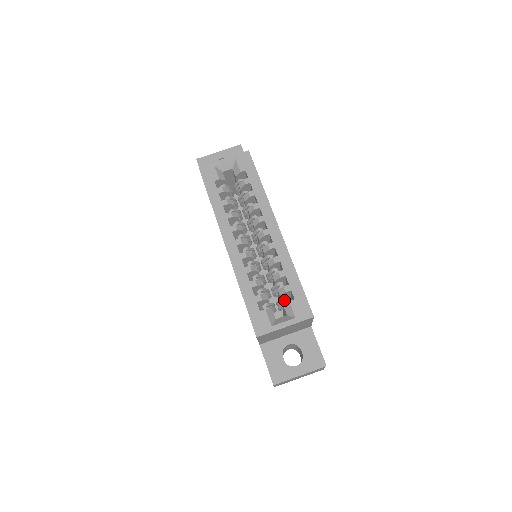
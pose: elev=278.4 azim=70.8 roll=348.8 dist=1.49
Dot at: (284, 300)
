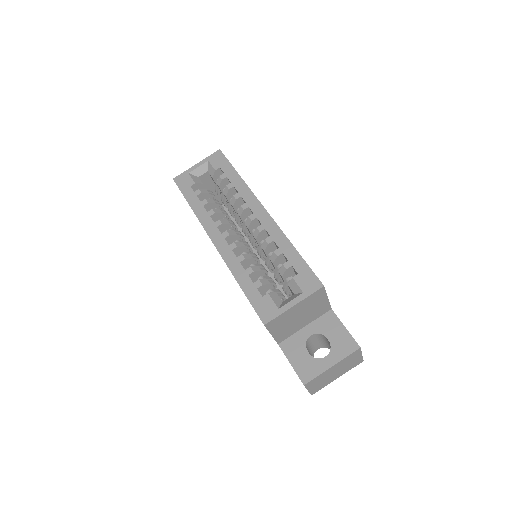
Dot at: occluded
